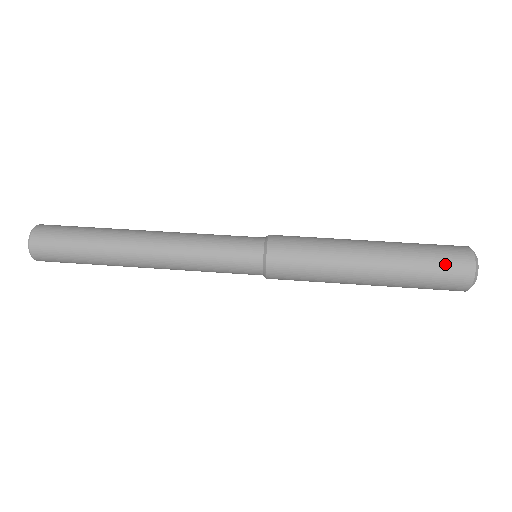
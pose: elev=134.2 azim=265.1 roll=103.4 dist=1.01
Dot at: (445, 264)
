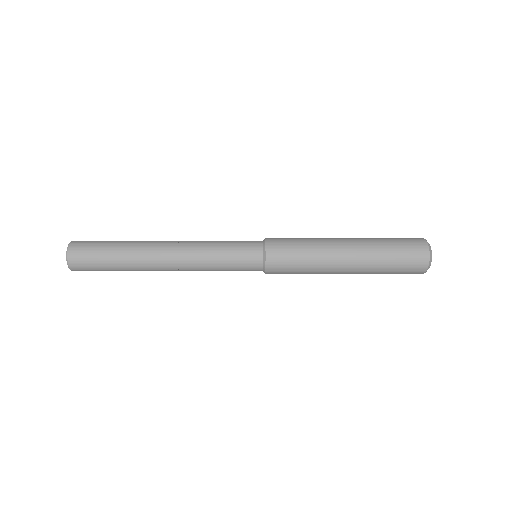
Dot at: (405, 247)
